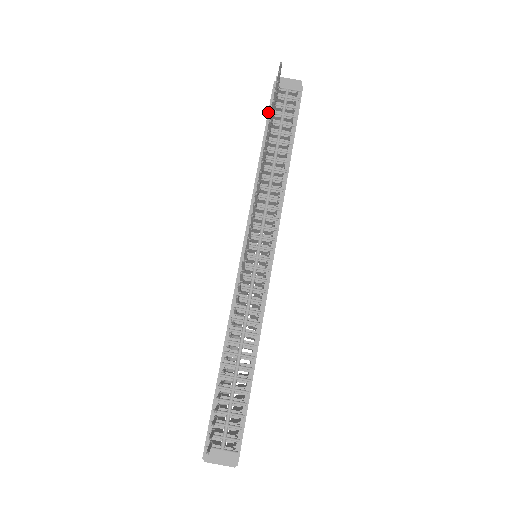
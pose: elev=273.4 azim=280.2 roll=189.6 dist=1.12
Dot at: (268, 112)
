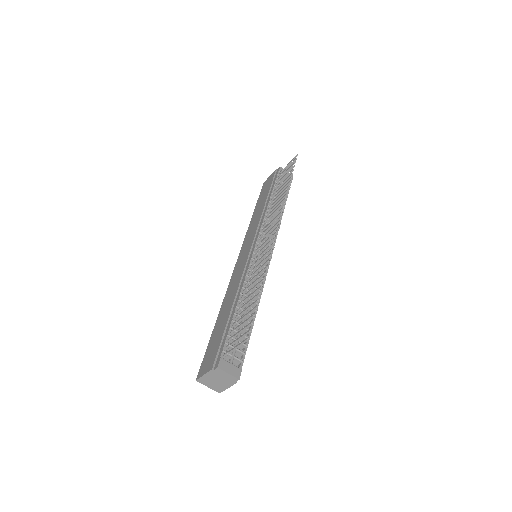
Dot at: (272, 182)
